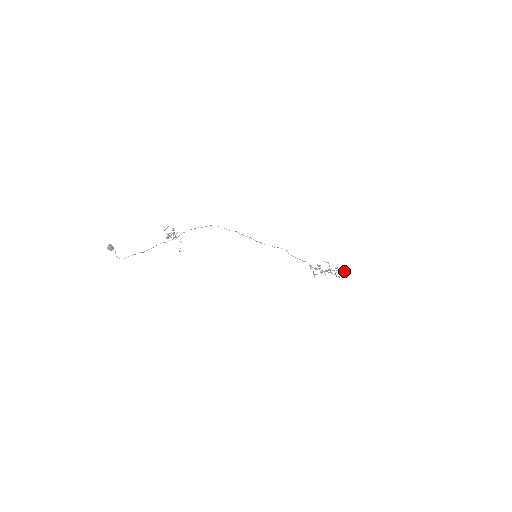
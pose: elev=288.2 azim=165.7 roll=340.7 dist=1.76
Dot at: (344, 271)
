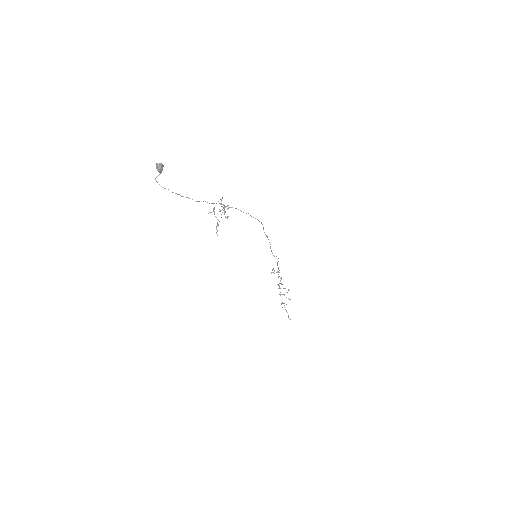
Dot at: occluded
